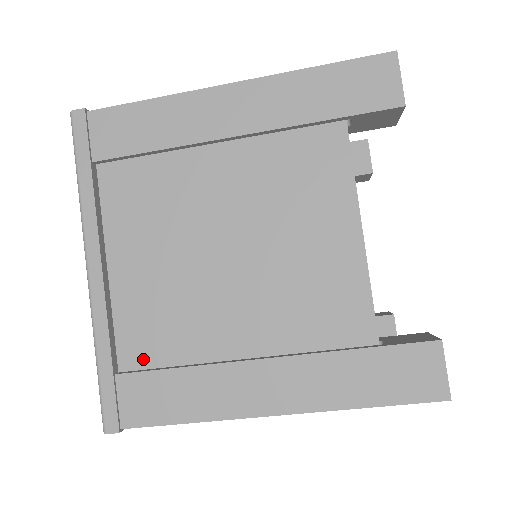
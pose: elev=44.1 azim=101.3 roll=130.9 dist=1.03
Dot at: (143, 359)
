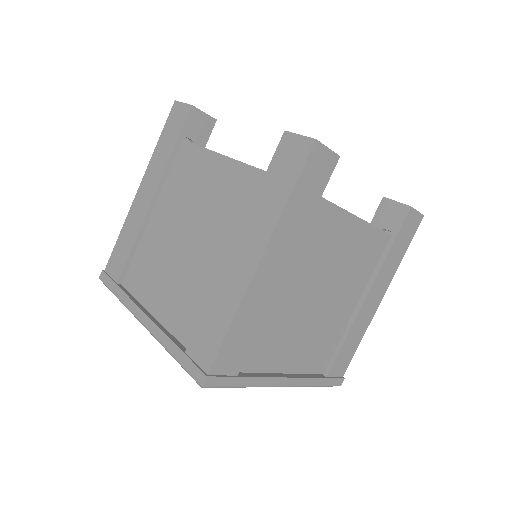
Dot at: (193, 330)
